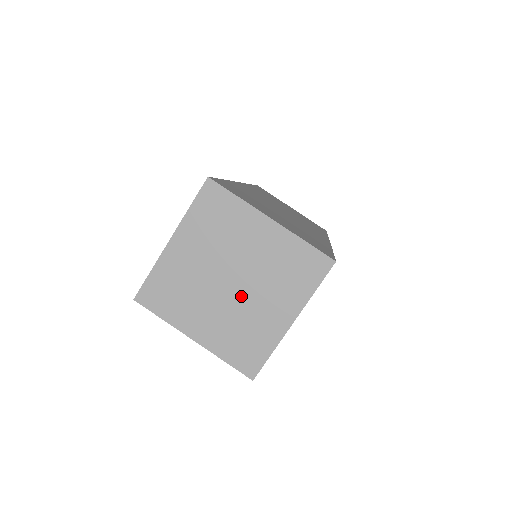
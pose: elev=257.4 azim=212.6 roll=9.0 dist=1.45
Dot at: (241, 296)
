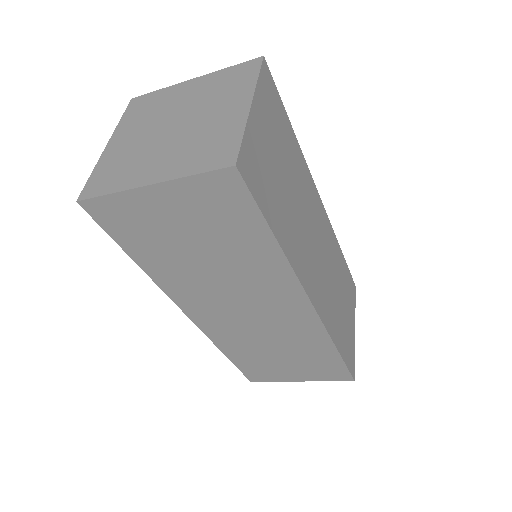
Dot at: (188, 126)
